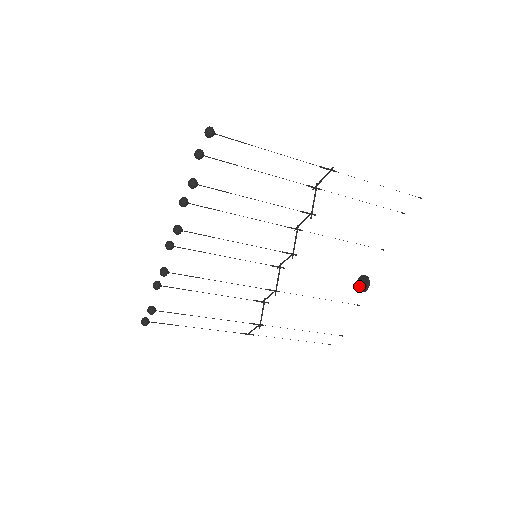
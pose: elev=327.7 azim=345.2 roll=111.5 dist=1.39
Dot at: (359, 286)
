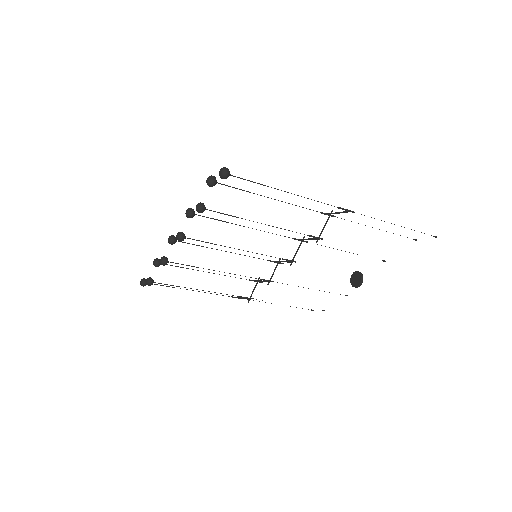
Dot at: (352, 280)
